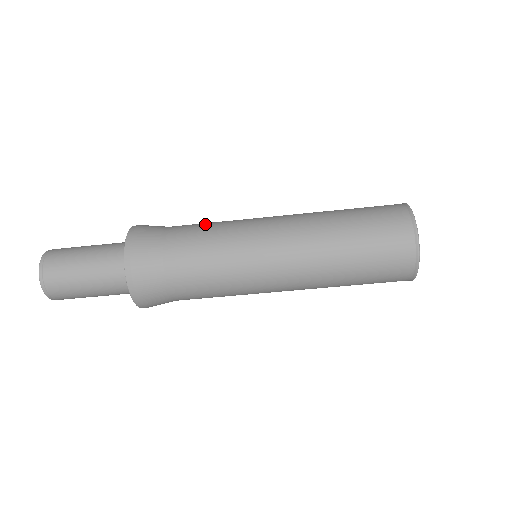
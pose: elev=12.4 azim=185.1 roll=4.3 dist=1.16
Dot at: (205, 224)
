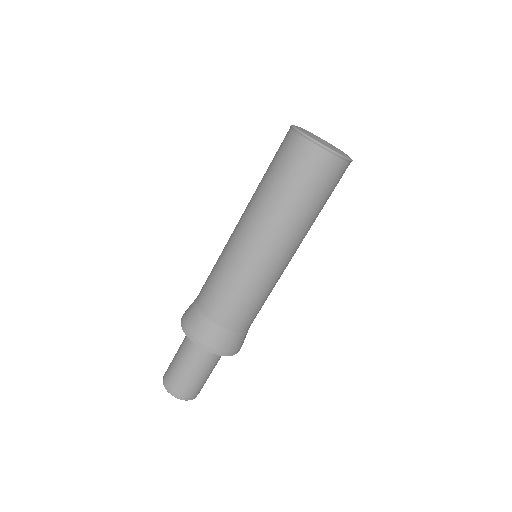
Dot at: occluded
